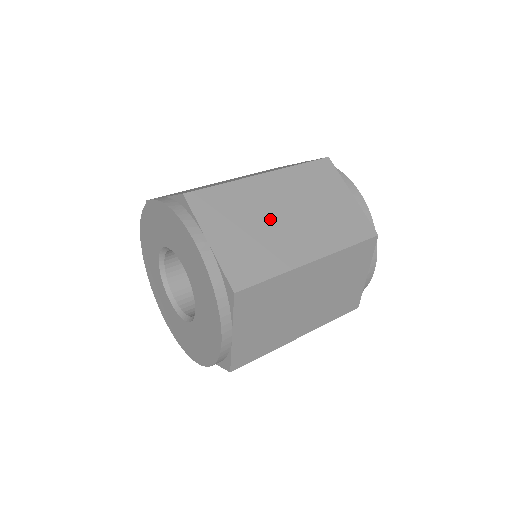
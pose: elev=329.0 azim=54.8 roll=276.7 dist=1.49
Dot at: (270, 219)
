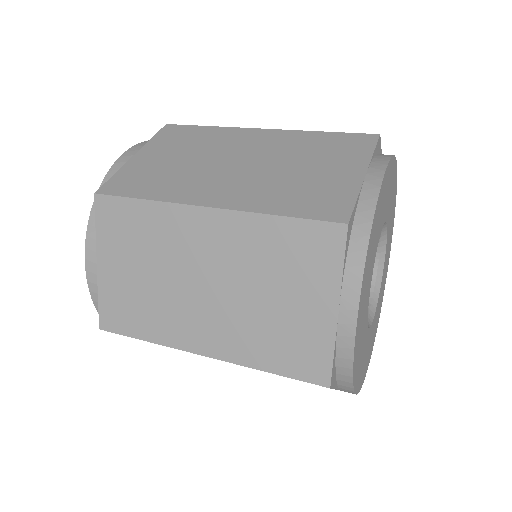
Dot at: (179, 276)
